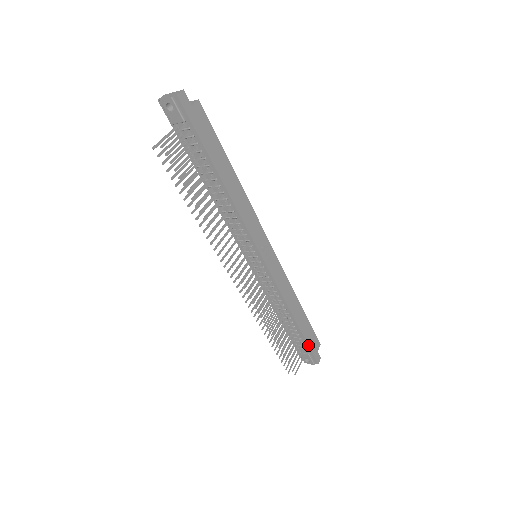
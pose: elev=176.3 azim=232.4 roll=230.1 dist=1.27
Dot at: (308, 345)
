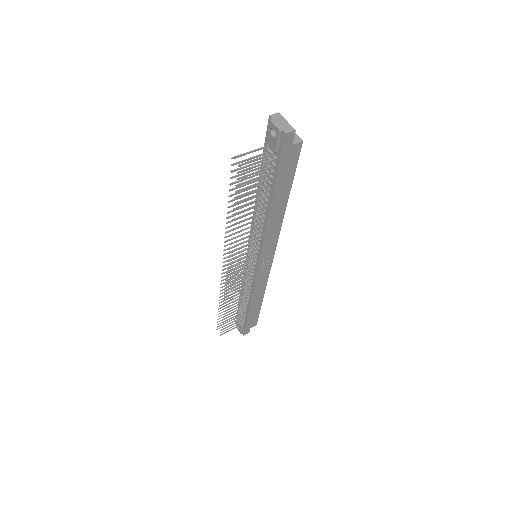
Dot at: (246, 323)
